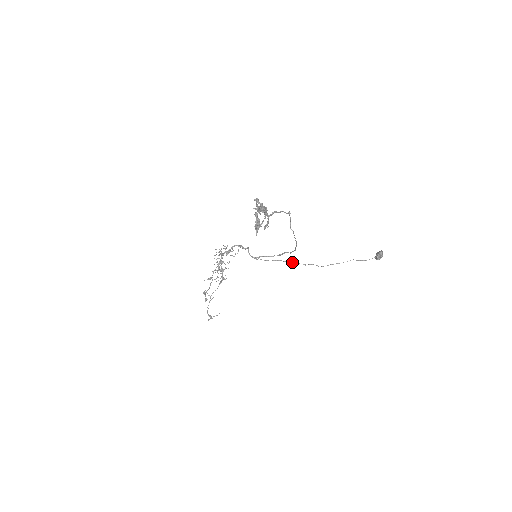
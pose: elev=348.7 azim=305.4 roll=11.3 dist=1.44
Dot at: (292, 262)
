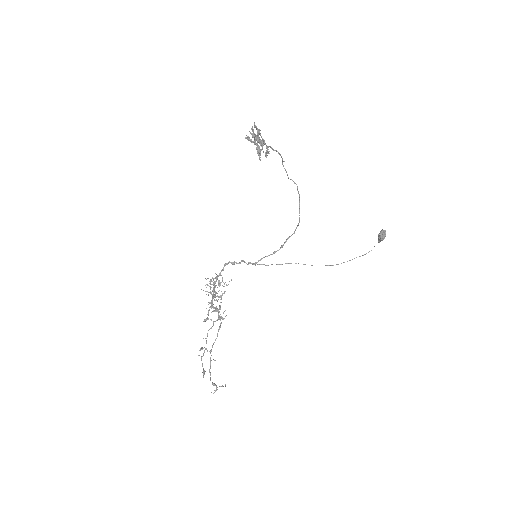
Dot at: (296, 263)
